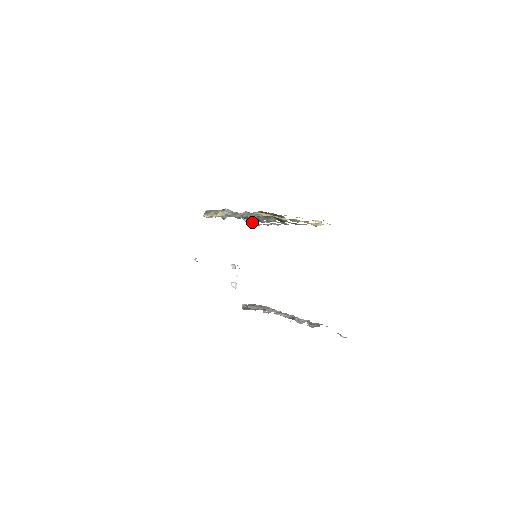
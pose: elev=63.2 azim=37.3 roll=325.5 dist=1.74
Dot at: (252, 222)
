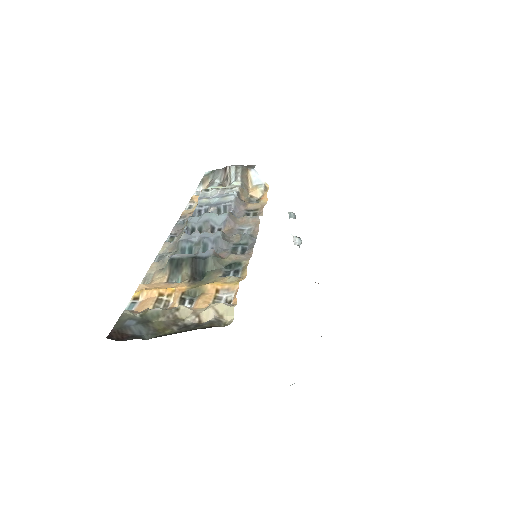
Dot at: occluded
